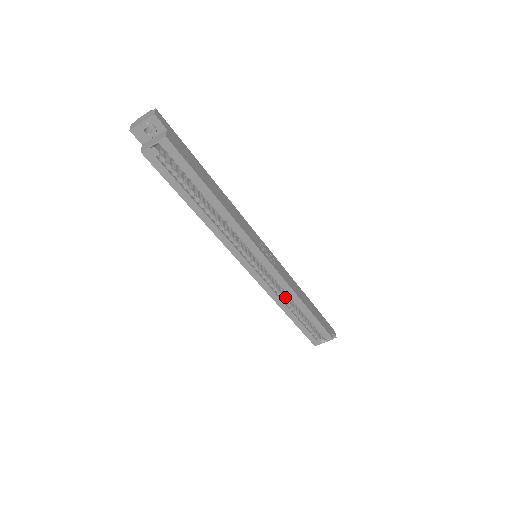
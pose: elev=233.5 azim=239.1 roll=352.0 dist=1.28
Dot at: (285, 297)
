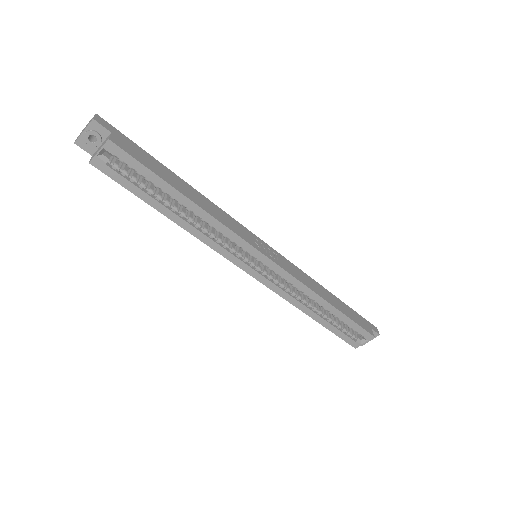
Dot at: (303, 297)
